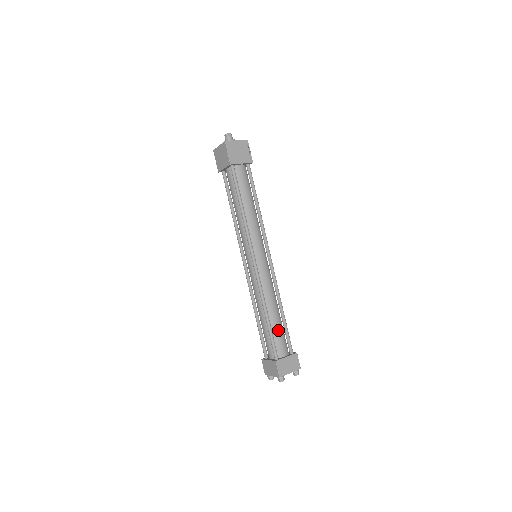
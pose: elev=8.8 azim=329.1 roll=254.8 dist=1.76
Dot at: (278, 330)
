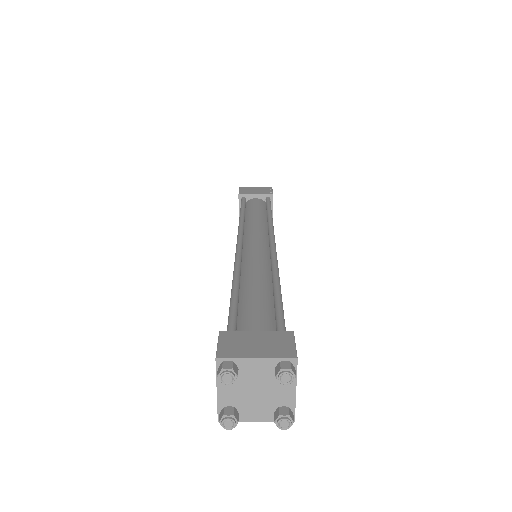
Dot at: occluded
